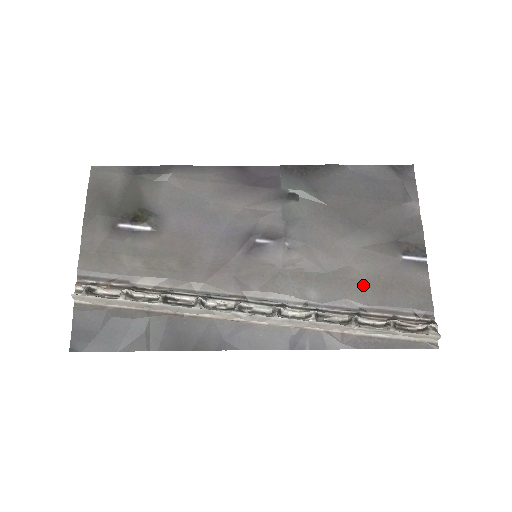
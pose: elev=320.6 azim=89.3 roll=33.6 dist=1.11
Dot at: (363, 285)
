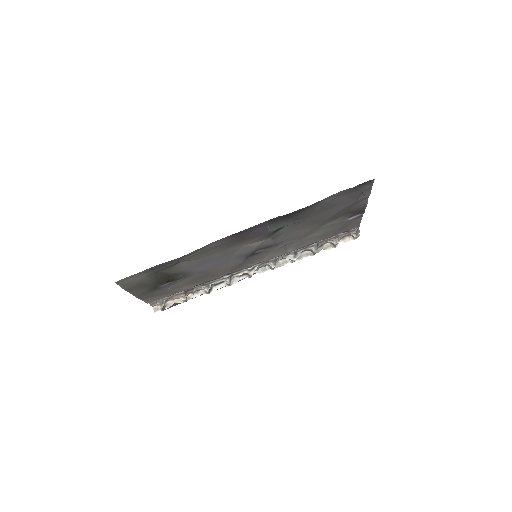
Dot at: (322, 236)
